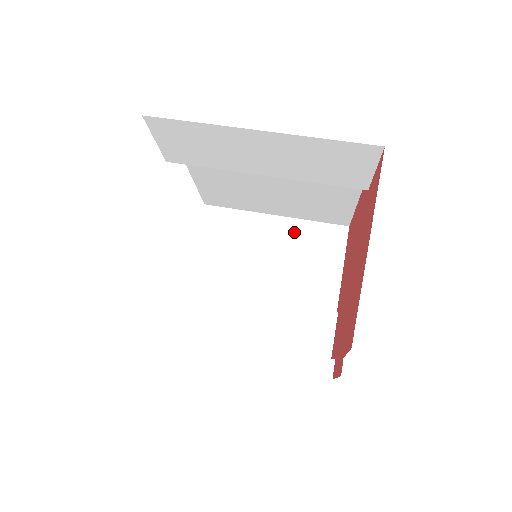
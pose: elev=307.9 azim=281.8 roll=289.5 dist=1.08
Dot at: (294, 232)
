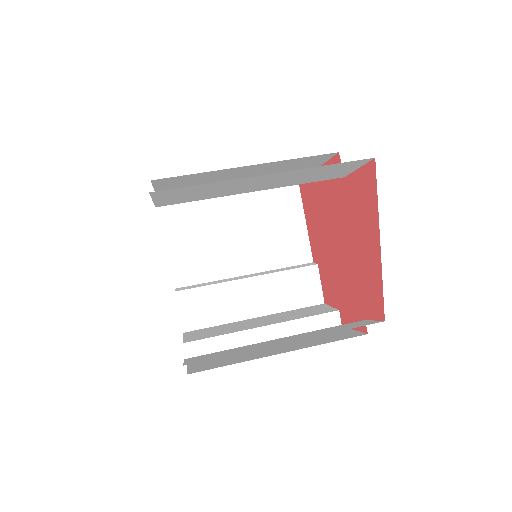
Dot at: (253, 204)
